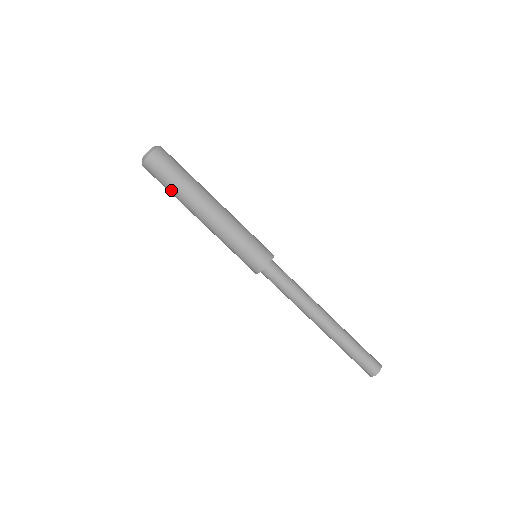
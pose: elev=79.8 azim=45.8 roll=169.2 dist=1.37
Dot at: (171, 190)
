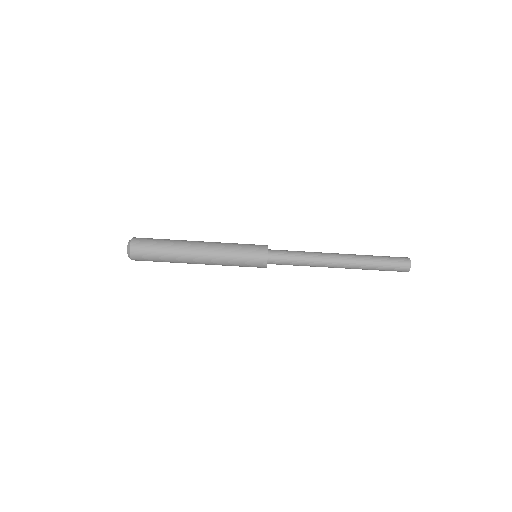
Dot at: (162, 257)
